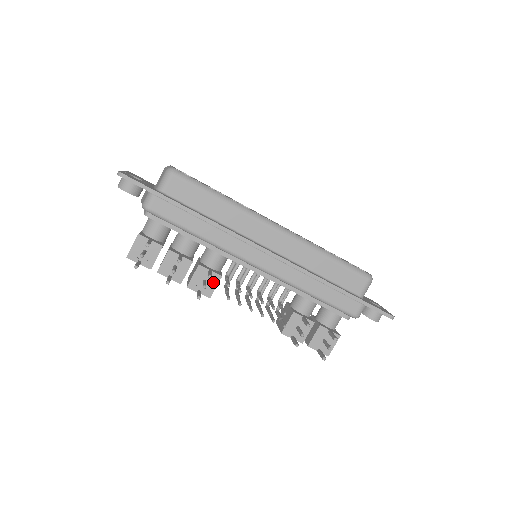
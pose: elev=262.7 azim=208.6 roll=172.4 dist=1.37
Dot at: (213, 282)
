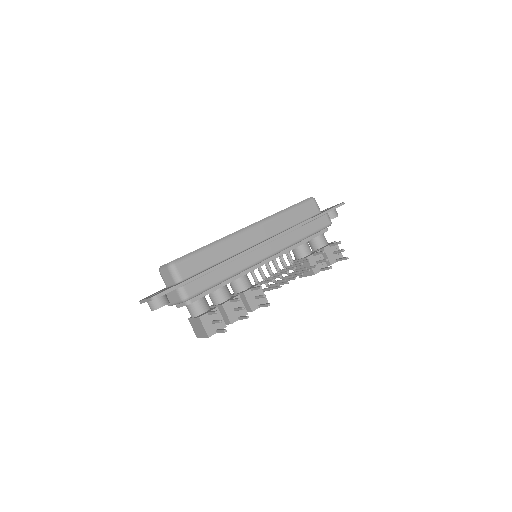
Dot at: (260, 292)
